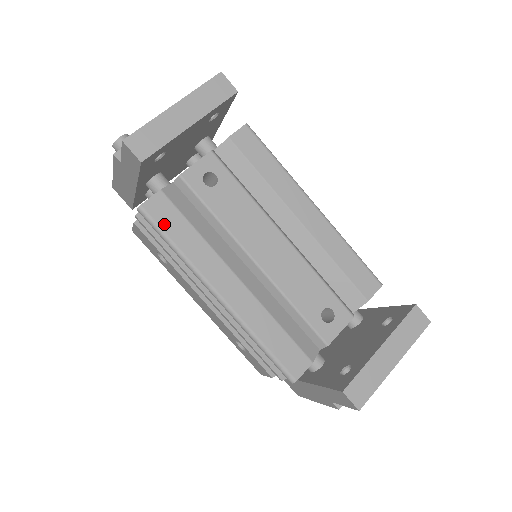
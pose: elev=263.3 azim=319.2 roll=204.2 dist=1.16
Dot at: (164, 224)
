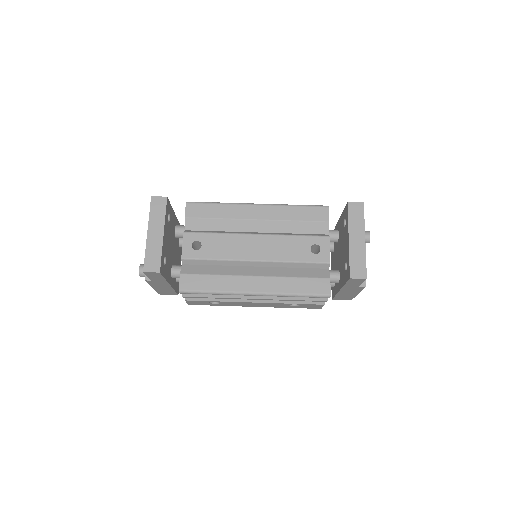
Dot at: (197, 287)
